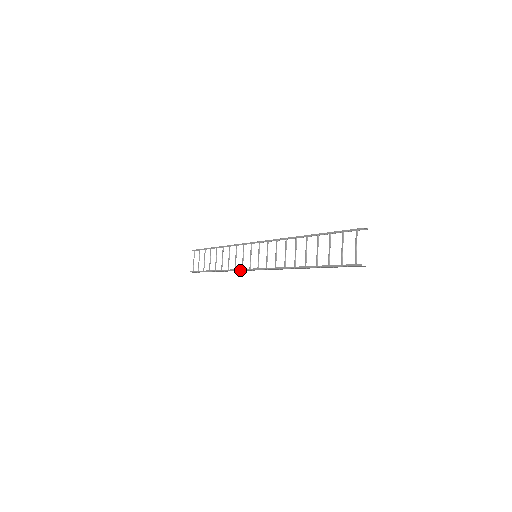
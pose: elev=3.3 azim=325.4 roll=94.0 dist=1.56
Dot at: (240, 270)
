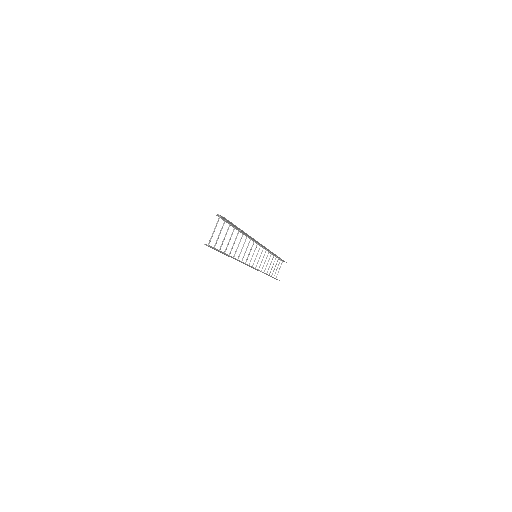
Dot at: occluded
